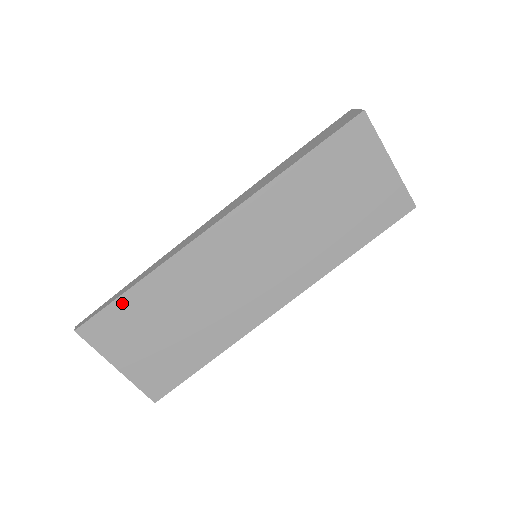
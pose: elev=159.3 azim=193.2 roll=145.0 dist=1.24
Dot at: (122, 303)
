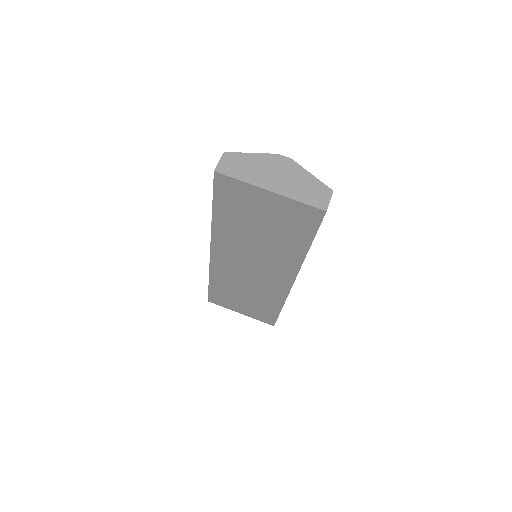
Dot at: (213, 290)
